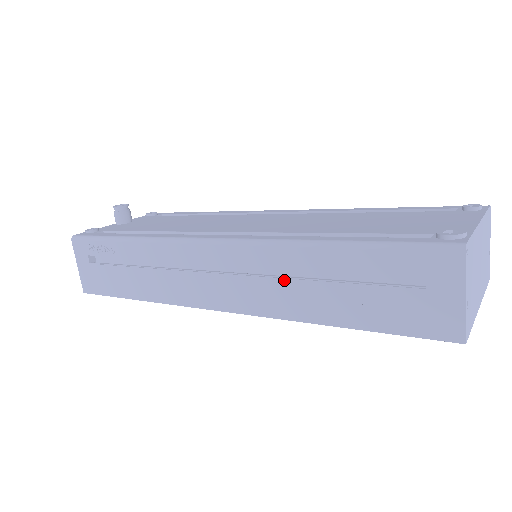
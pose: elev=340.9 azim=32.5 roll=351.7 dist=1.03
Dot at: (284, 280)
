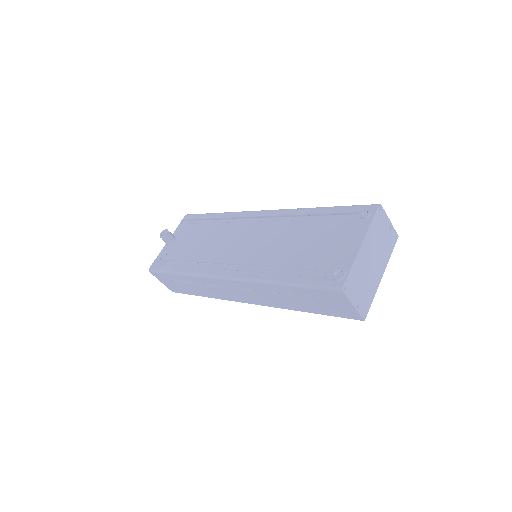
Dot at: (270, 295)
